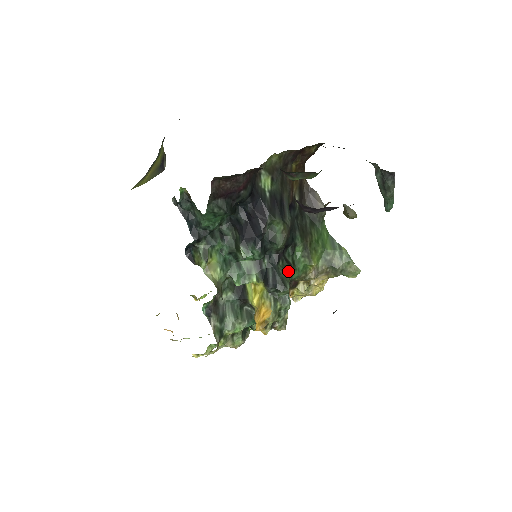
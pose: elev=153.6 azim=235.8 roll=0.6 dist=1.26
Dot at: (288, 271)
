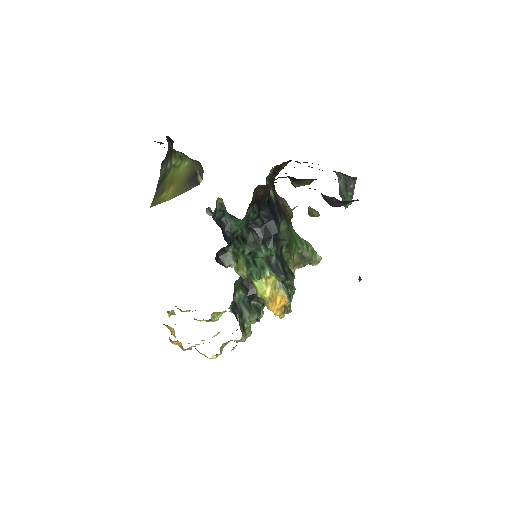
Dot at: occluded
